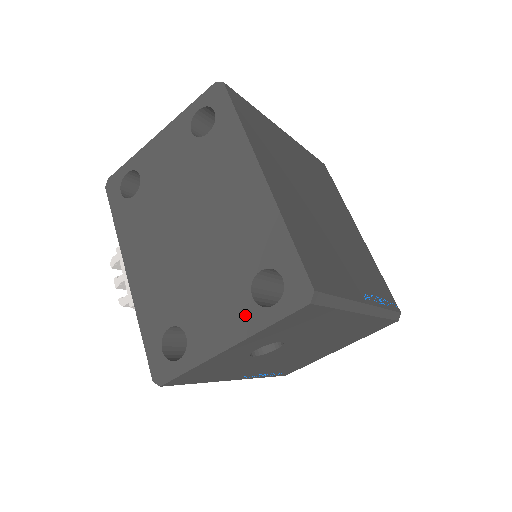
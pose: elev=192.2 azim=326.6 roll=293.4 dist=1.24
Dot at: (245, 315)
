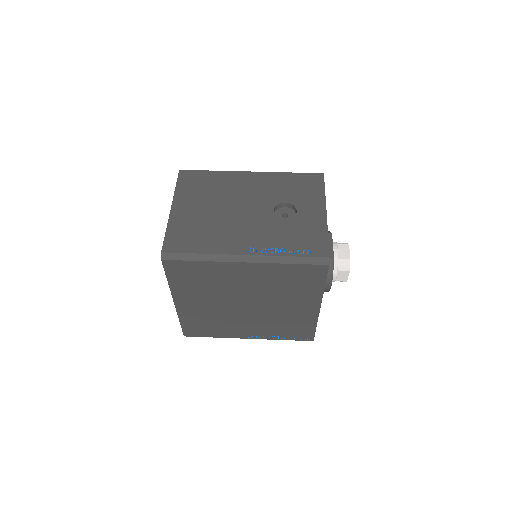
Dot at: occluded
